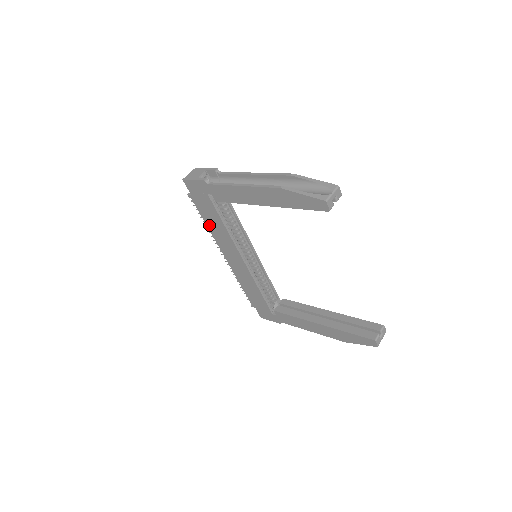
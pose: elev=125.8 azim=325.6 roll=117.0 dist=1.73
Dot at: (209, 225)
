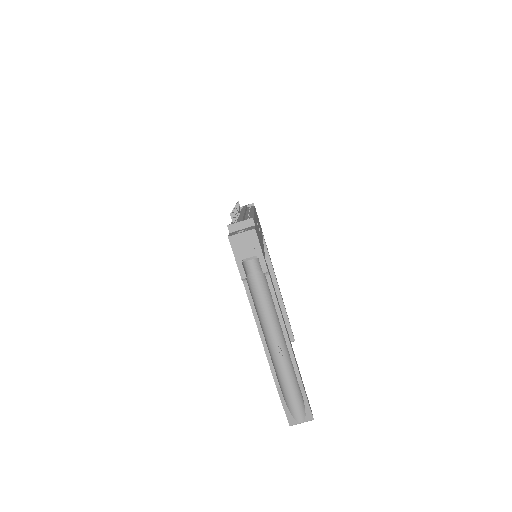
Dot at: occluded
